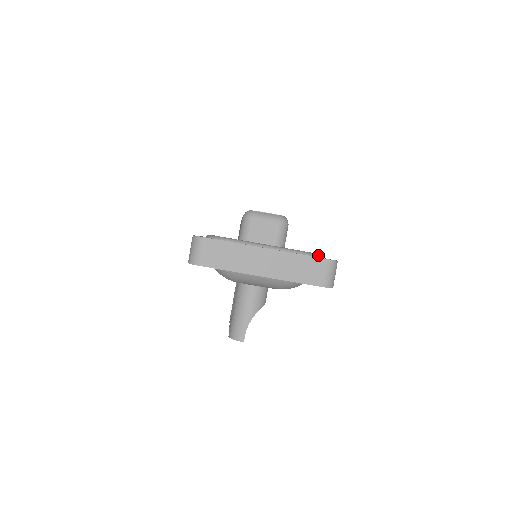
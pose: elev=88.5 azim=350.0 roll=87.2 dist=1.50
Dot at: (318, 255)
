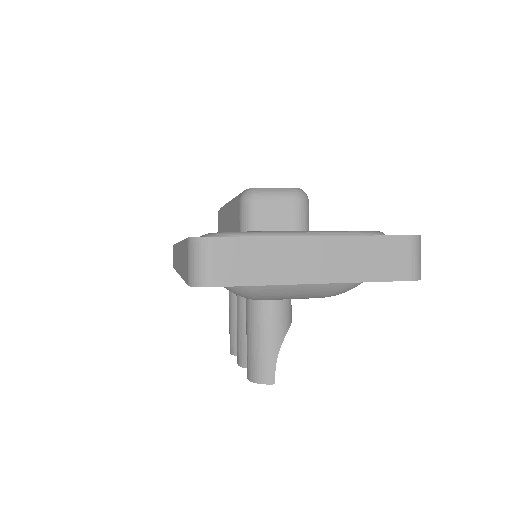
Dot at: (383, 233)
